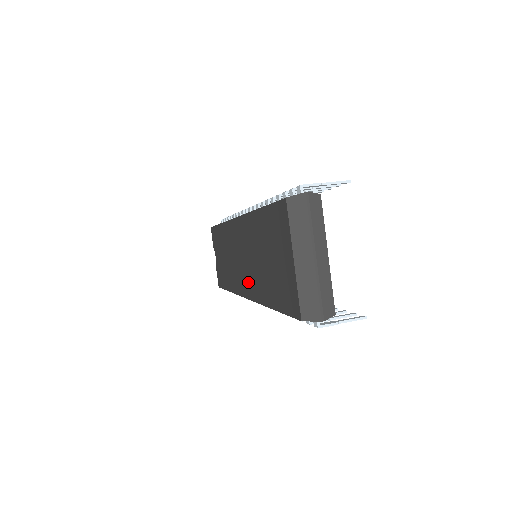
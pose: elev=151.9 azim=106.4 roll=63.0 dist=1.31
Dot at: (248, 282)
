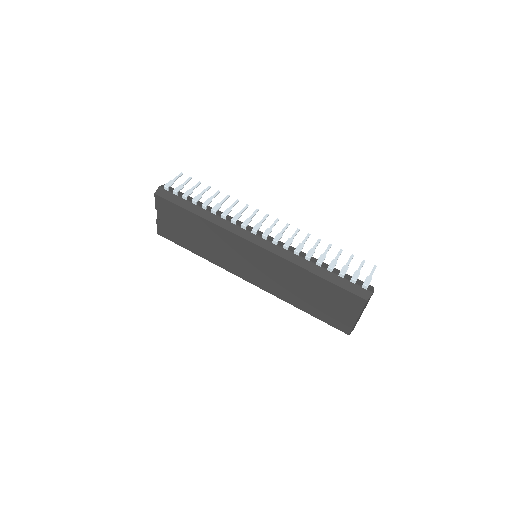
Dot at: (261, 281)
